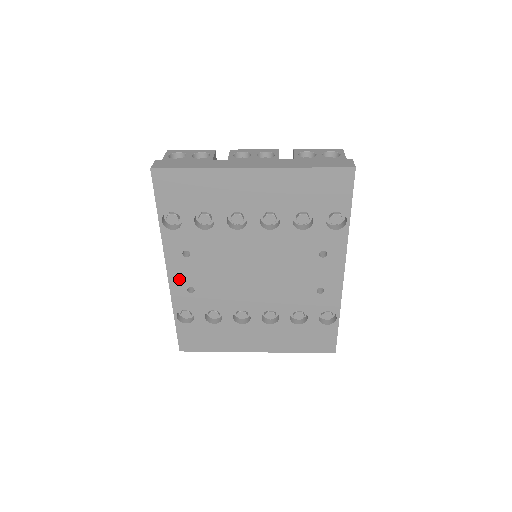
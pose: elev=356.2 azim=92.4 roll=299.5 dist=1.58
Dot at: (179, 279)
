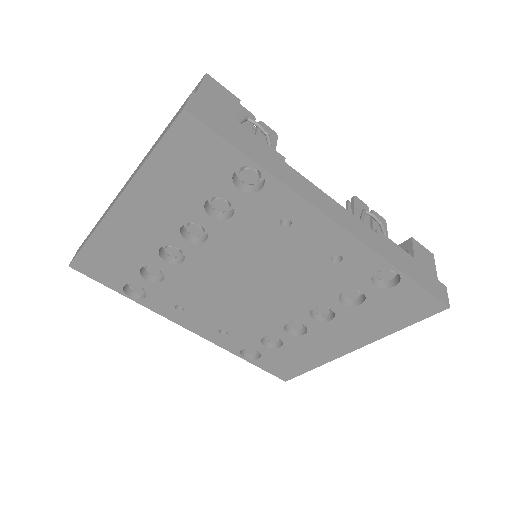
Dot at: (203, 329)
